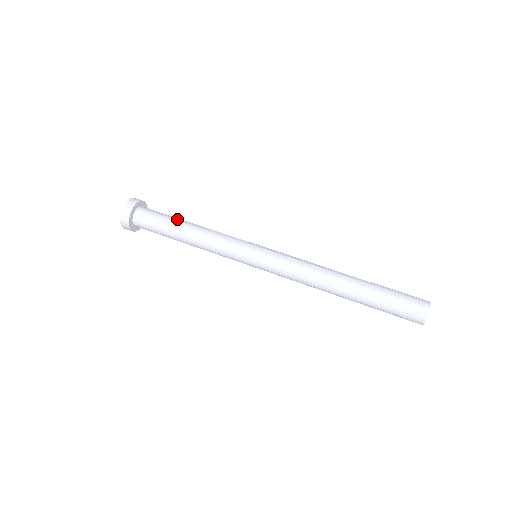
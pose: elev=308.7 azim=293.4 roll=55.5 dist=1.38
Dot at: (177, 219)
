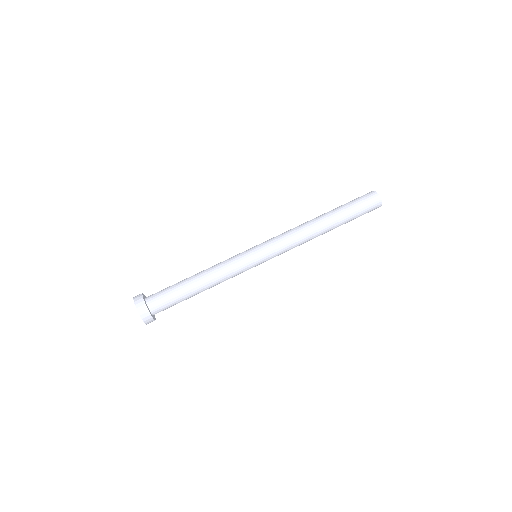
Dot at: (186, 292)
